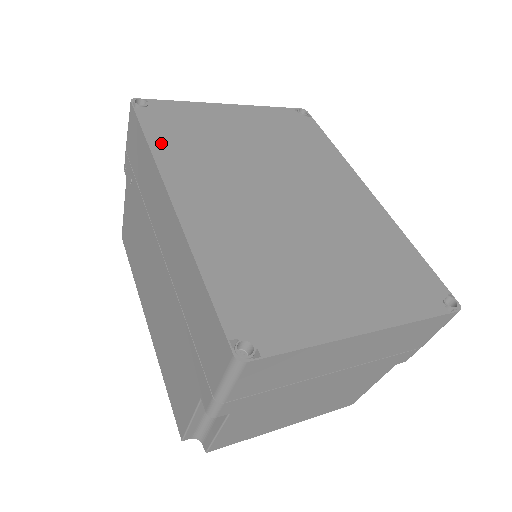
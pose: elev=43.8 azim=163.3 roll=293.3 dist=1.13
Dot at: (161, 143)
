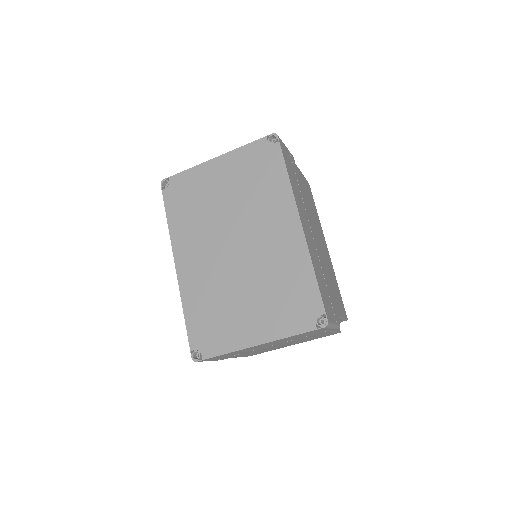
Dot at: (174, 219)
